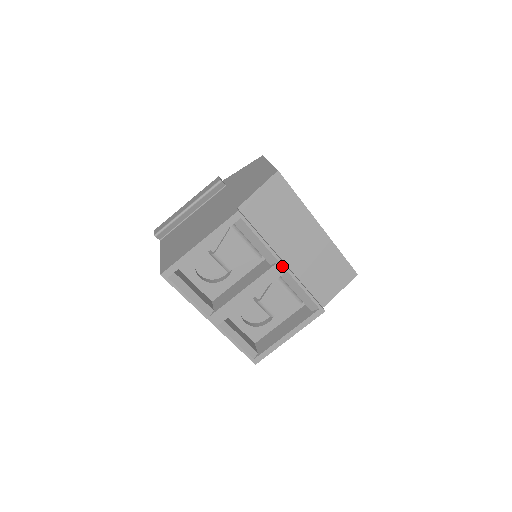
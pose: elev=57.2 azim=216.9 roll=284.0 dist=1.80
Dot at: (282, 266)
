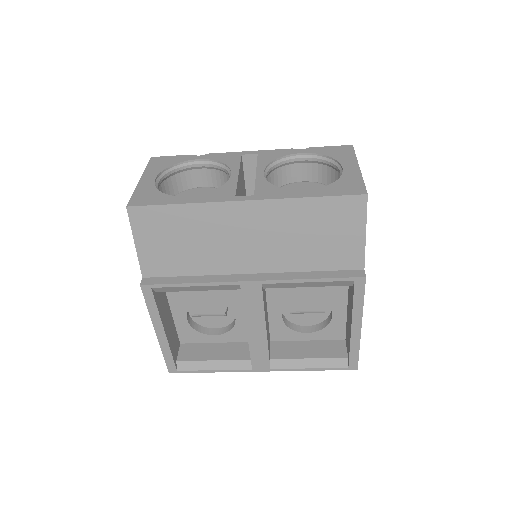
Dot at: (250, 284)
